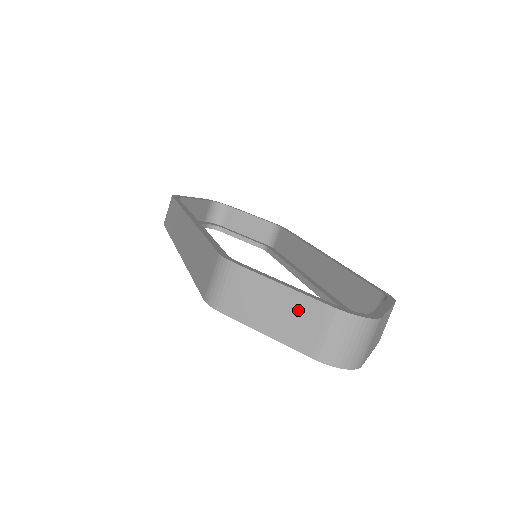
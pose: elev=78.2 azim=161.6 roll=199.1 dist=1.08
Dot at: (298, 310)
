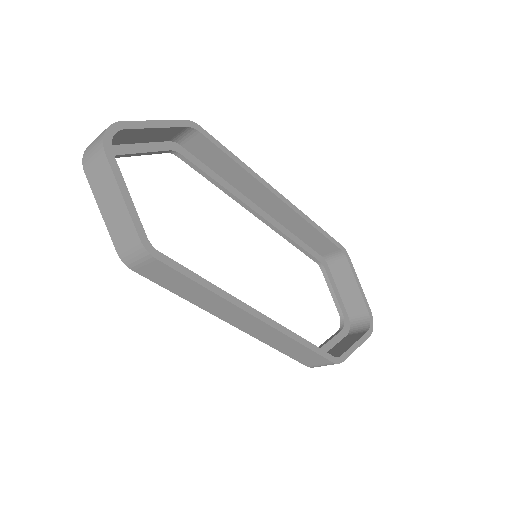
Dot at: occluded
